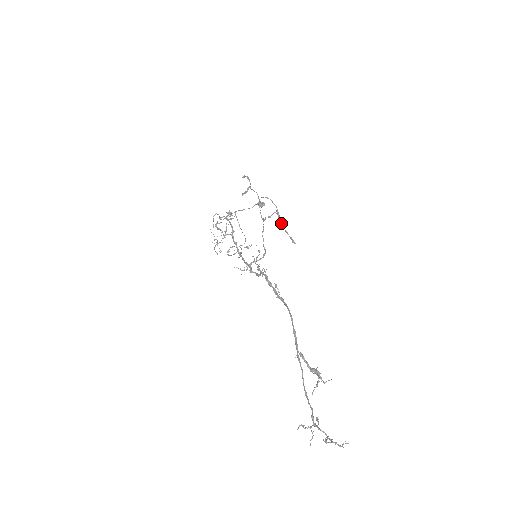
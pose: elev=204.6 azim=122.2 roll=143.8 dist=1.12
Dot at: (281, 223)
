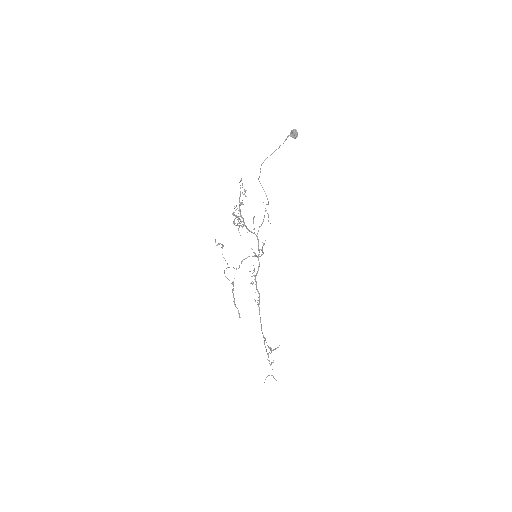
Dot at: (234, 301)
